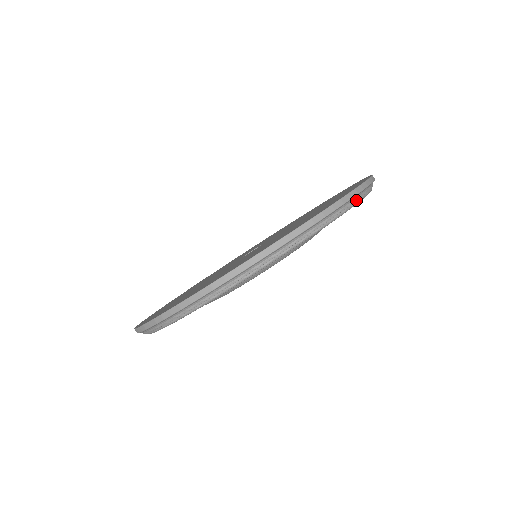
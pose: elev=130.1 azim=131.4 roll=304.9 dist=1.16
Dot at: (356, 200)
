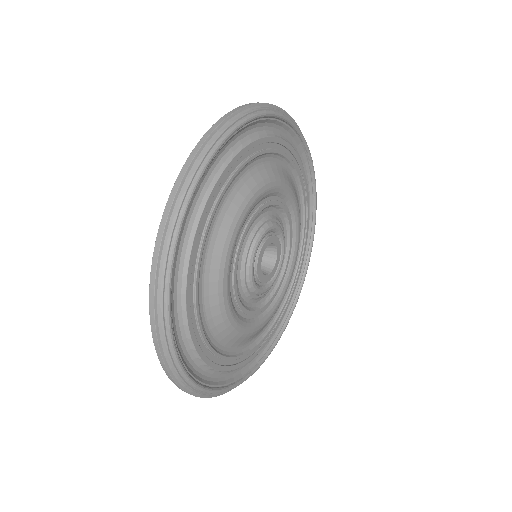
Dot at: (245, 114)
